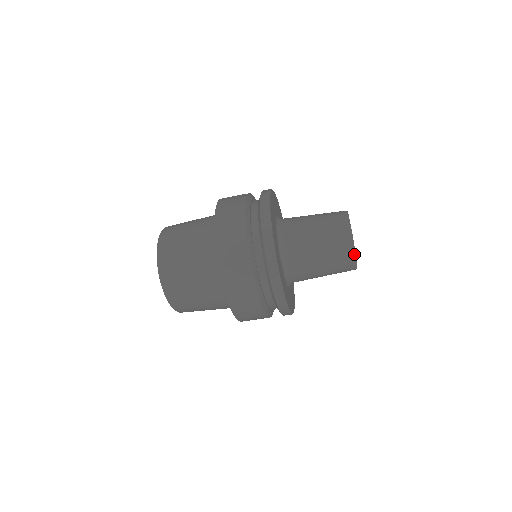
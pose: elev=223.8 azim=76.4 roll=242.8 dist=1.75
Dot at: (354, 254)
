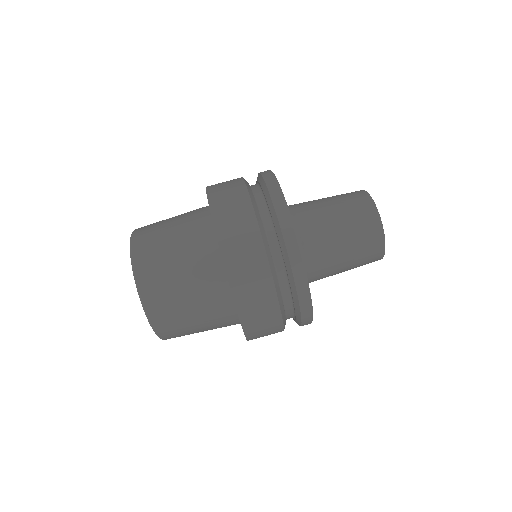
Dot at: (381, 228)
